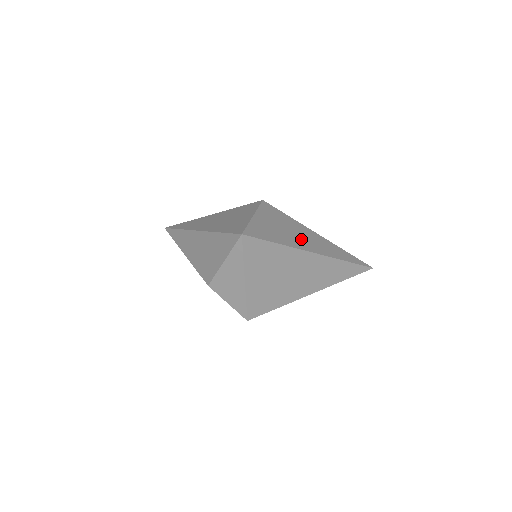
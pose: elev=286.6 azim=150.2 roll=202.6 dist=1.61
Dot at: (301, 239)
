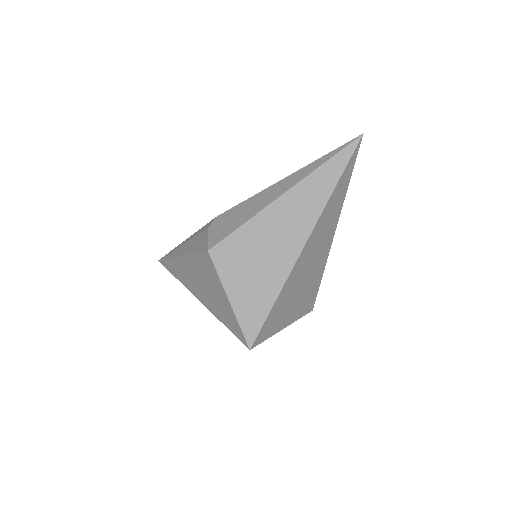
Dot at: (280, 246)
